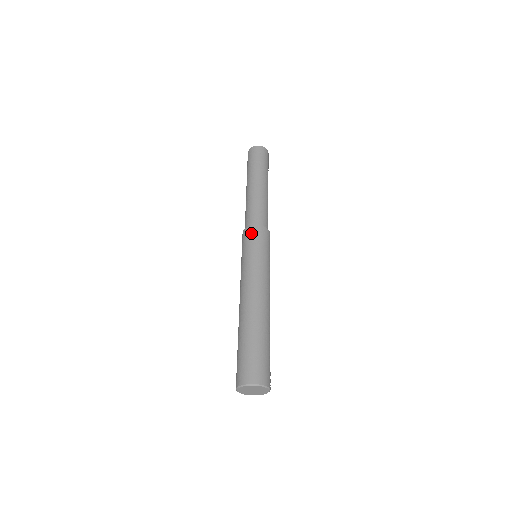
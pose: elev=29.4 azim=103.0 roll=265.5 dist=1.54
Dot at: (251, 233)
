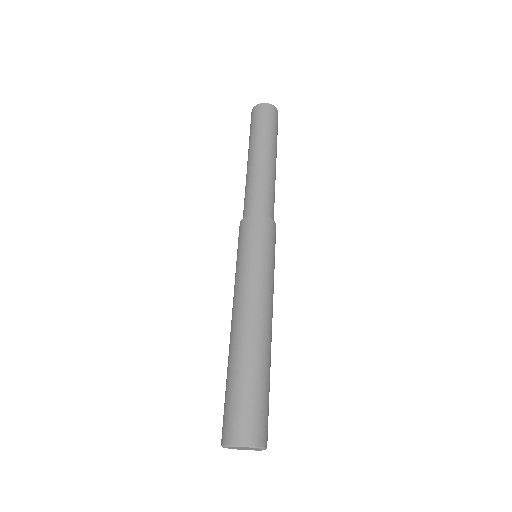
Dot at: (264, 226)
